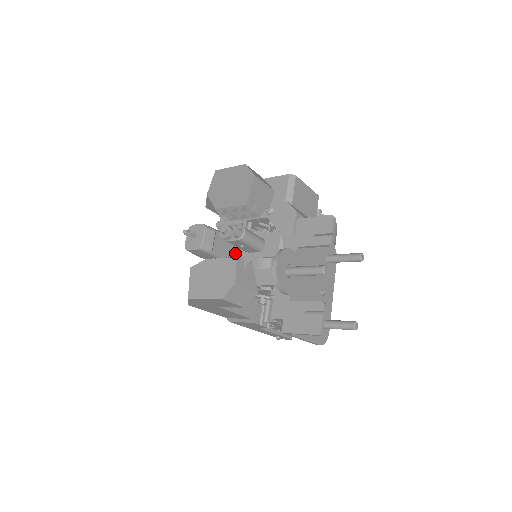
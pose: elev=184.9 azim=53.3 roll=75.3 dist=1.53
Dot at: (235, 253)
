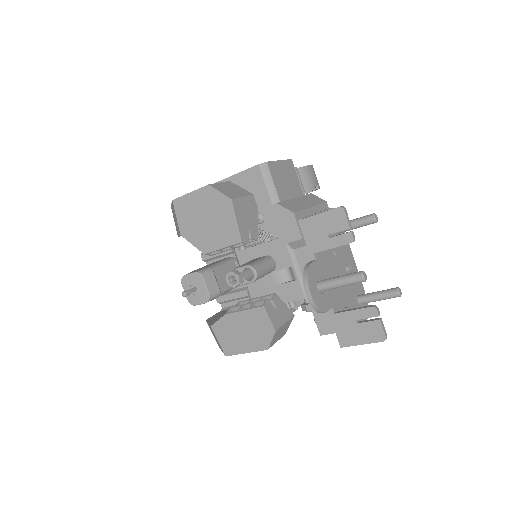
Dot at: occluded
